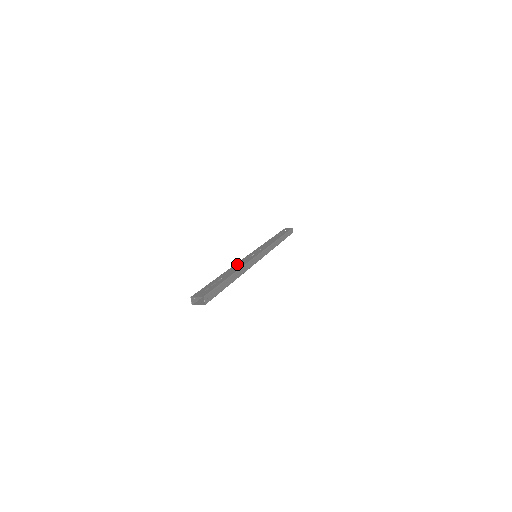
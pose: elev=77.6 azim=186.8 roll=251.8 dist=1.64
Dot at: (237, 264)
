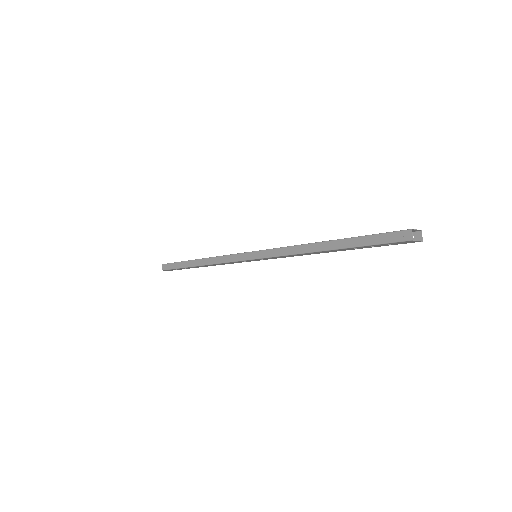
Dot at: (295, 245)
